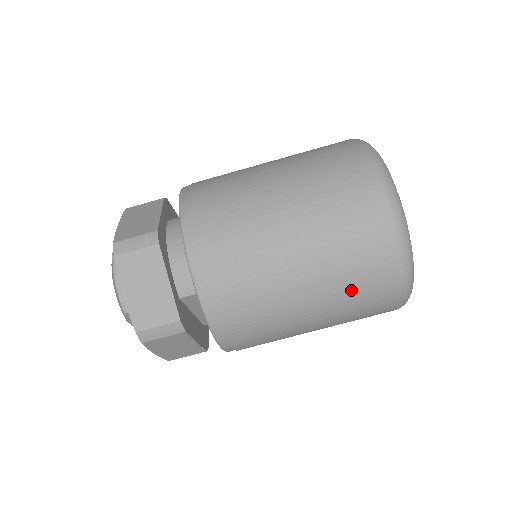
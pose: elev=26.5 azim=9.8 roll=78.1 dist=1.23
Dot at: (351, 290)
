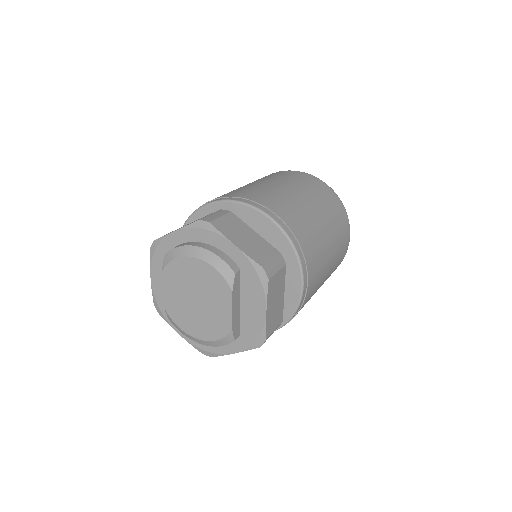
Dot at: (335, 220)
